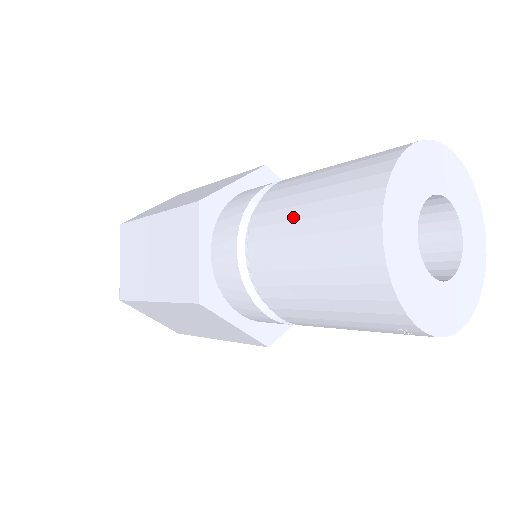
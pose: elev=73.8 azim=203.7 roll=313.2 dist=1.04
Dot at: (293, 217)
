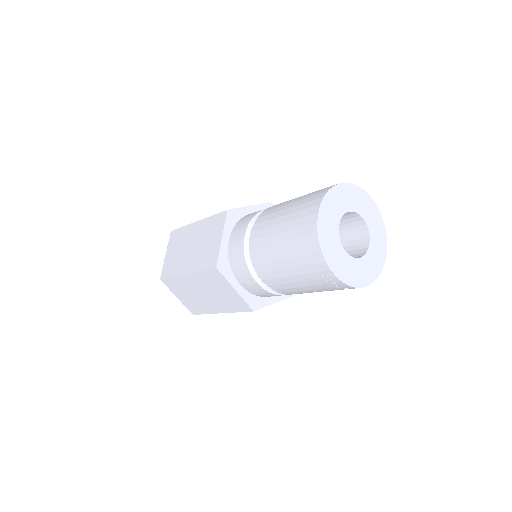
Dot at: (278, 215)
